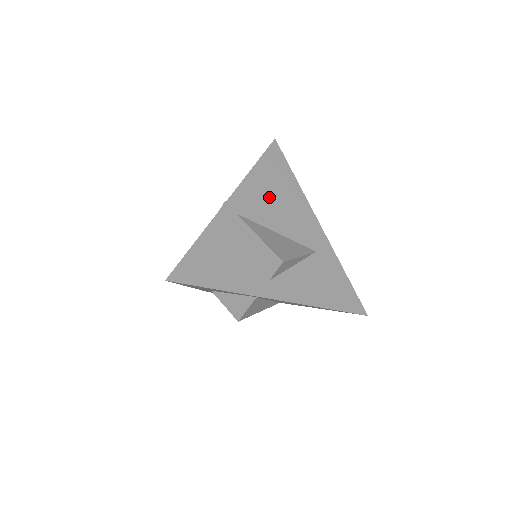
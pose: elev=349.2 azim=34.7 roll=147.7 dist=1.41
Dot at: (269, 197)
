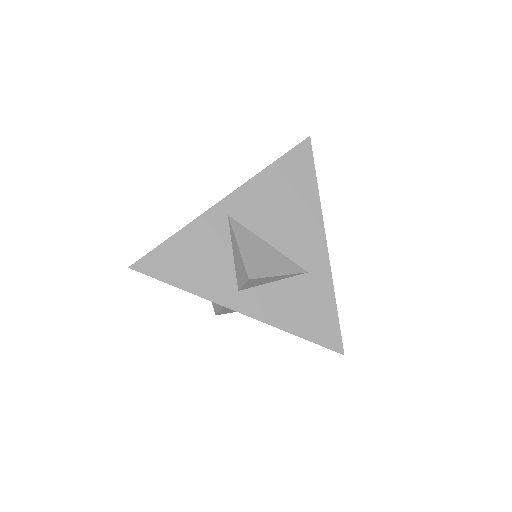
Dot at: (274, 203)
